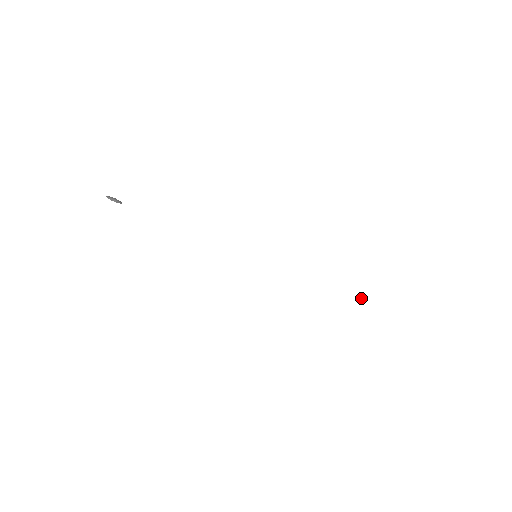
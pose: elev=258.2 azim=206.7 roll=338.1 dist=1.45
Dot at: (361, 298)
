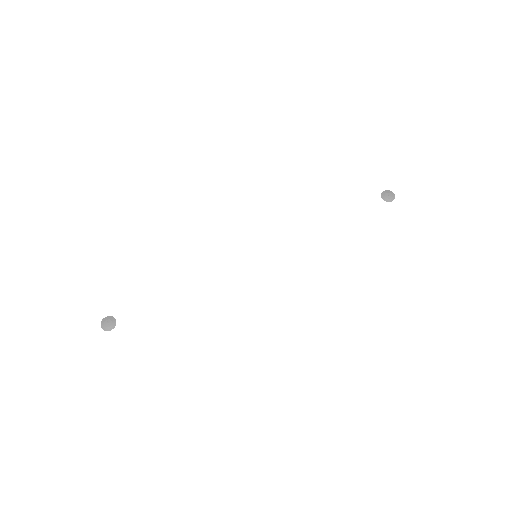
Dot at: (387, 198)
